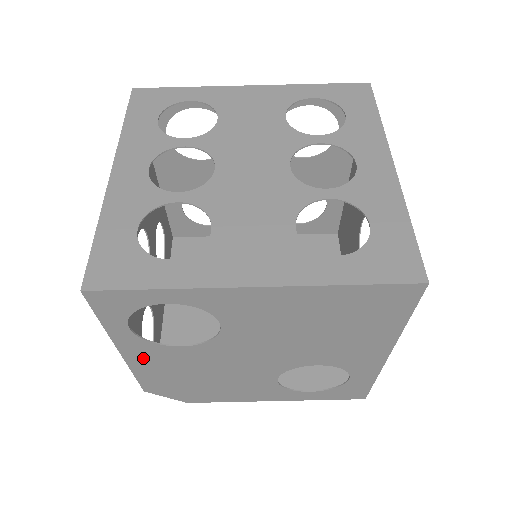
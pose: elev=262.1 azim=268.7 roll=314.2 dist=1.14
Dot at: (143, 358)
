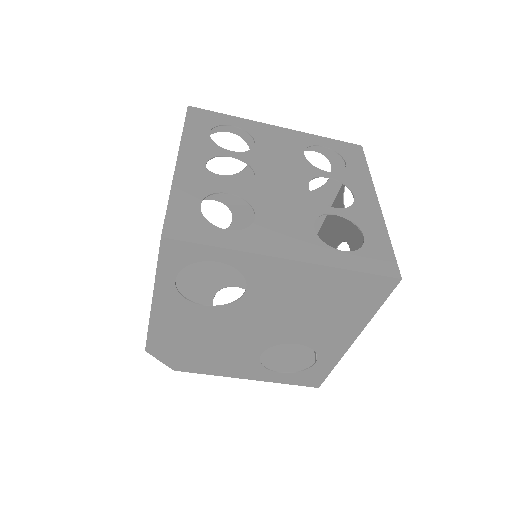
Dot at: (167, 313)
